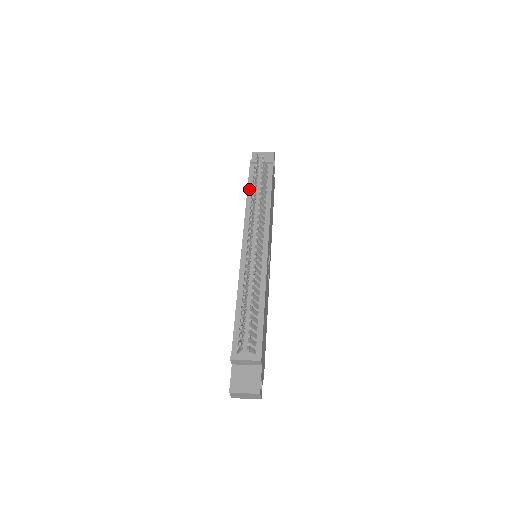
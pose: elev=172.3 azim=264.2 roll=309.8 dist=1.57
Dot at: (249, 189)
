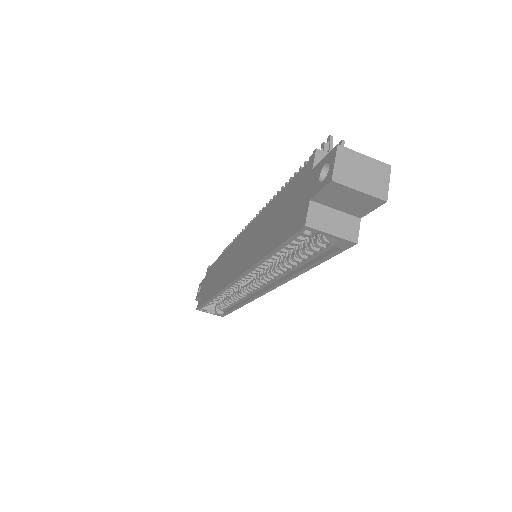
Dot at: occluded
